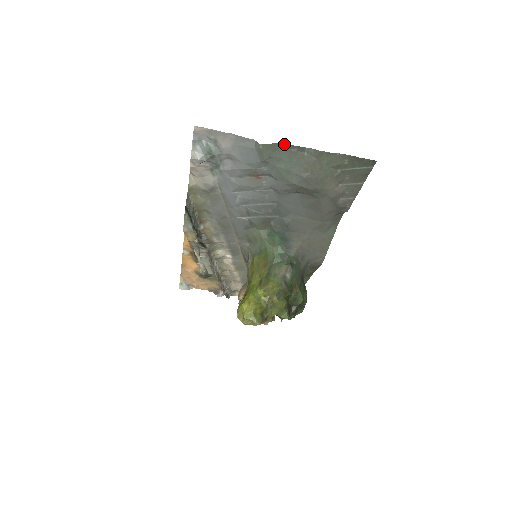
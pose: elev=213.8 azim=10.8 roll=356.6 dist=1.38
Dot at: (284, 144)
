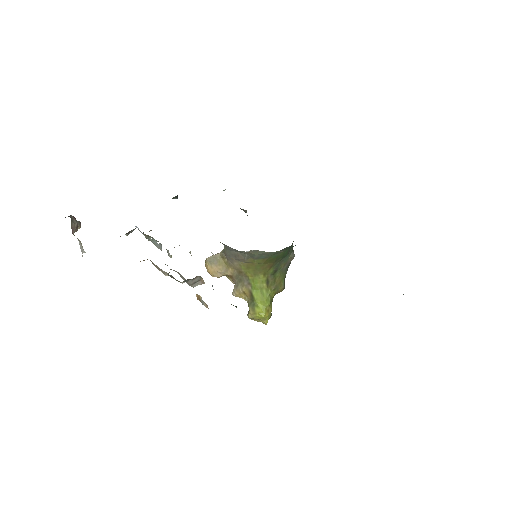
Dot at: occluded
